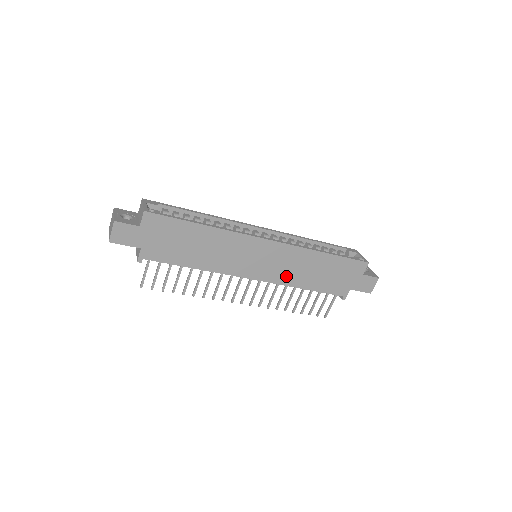
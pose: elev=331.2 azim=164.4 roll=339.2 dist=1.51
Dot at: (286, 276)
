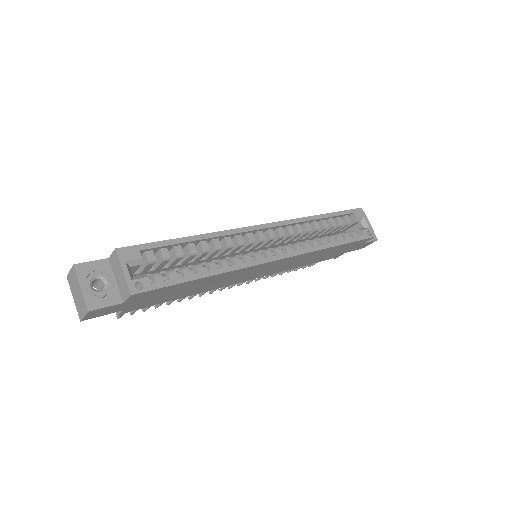
Dot at: (286, 268)
